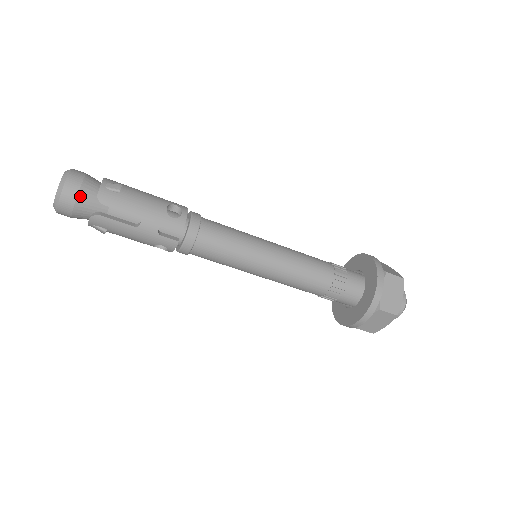
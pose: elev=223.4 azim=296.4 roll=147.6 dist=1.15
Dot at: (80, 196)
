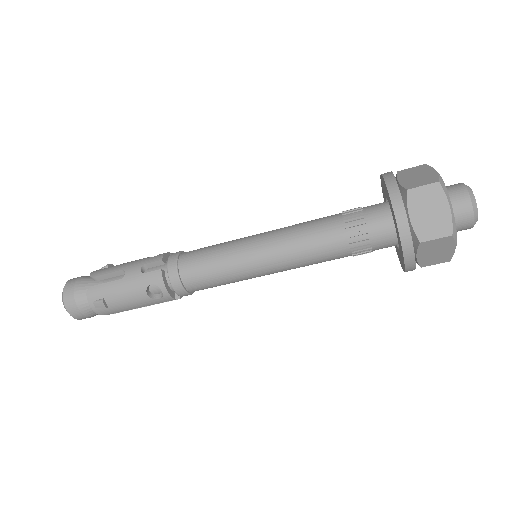
Dot at: (78, 283)
